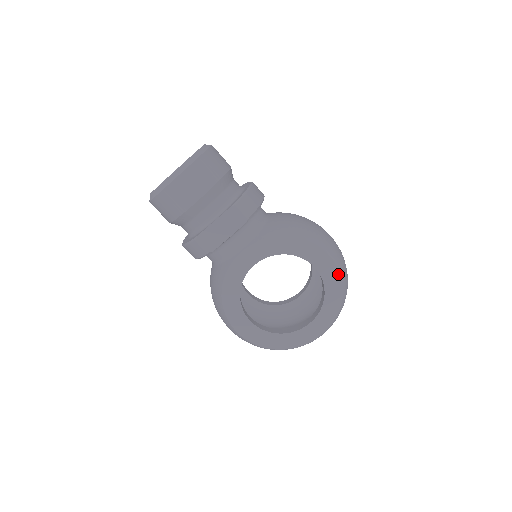
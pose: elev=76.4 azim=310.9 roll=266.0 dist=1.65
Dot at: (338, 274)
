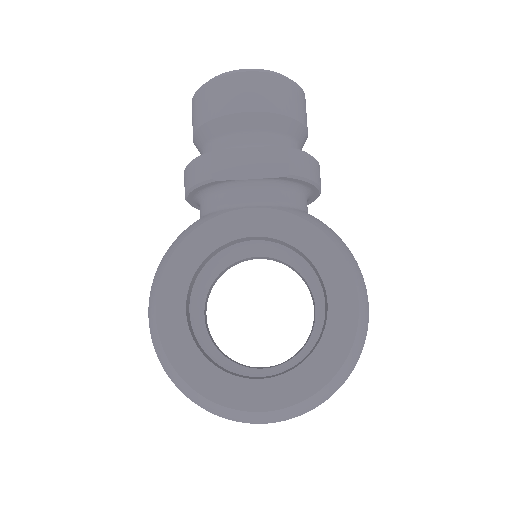
Dot at: (352, 335)
